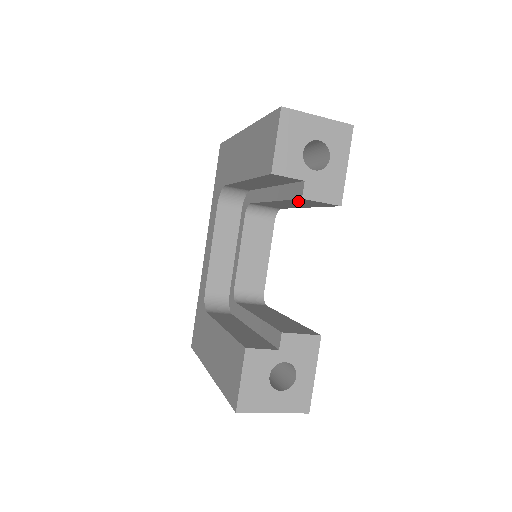
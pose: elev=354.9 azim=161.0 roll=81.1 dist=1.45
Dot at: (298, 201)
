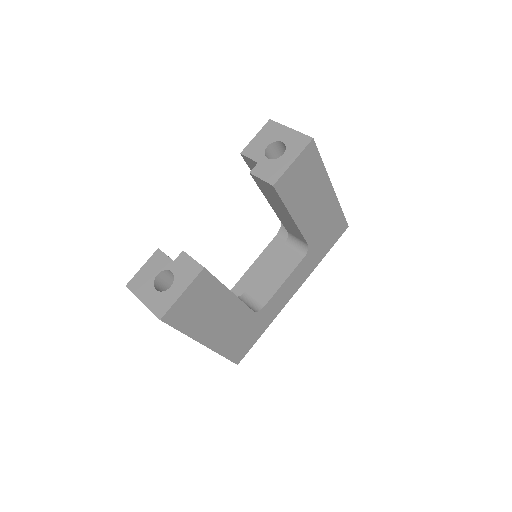
Dot at: (263, 188)
